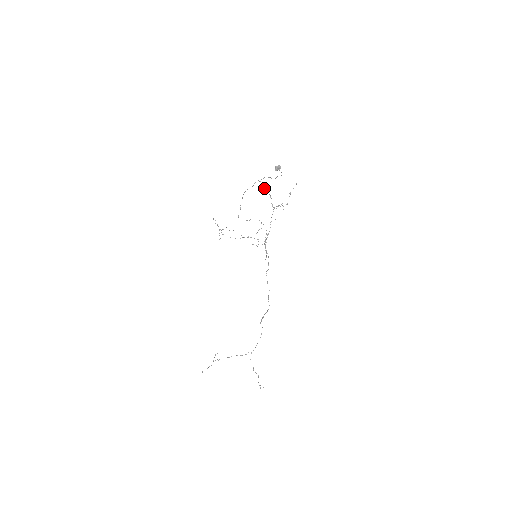
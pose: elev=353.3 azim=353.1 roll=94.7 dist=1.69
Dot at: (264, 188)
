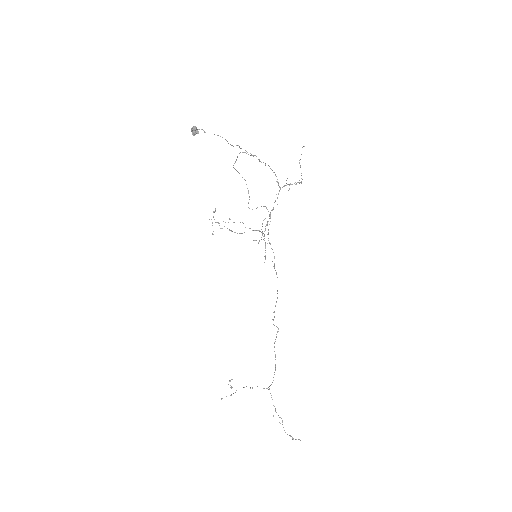
Dot at: (259, 161)
